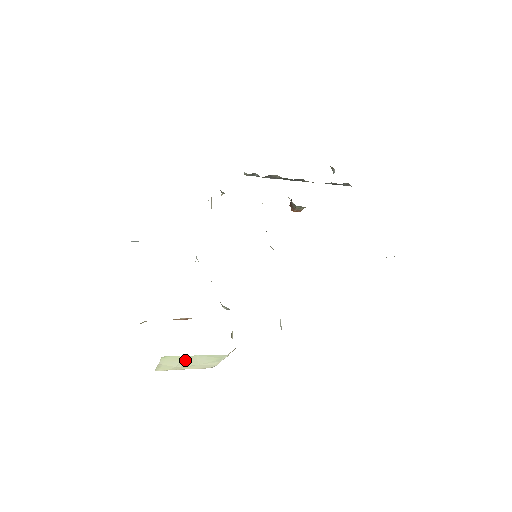
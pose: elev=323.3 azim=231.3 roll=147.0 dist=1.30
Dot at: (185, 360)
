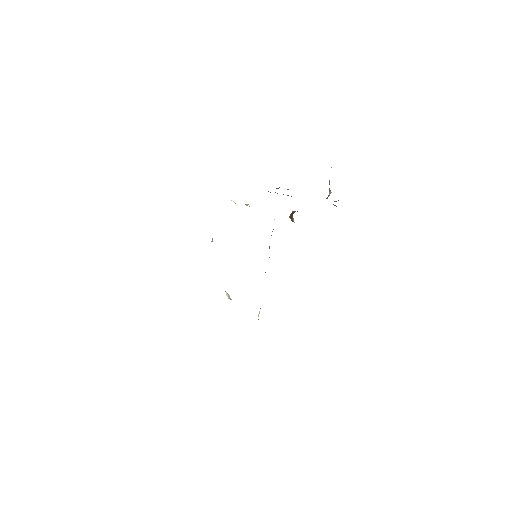
Dot at: occluded
